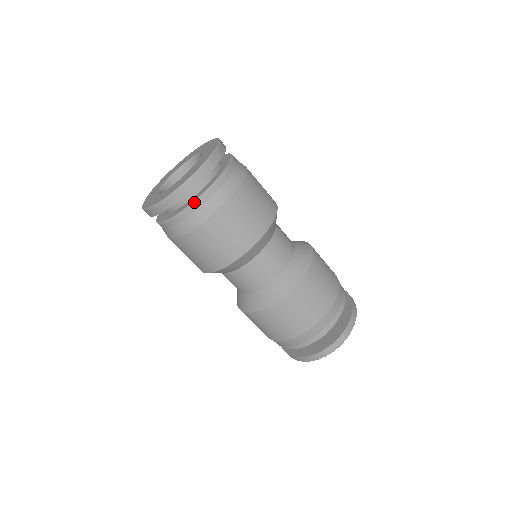
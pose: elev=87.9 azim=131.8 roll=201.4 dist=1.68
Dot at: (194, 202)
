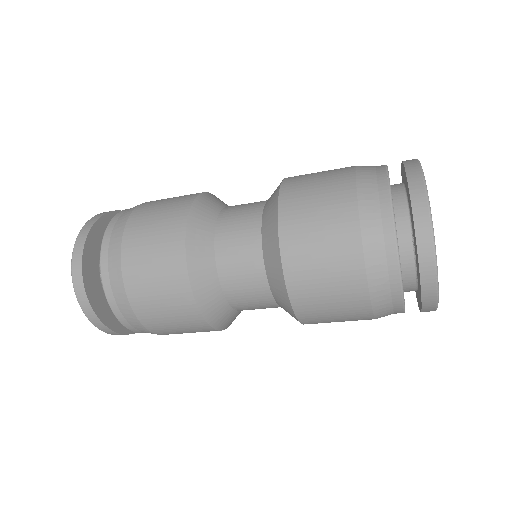
Dot at: (102, 284)
